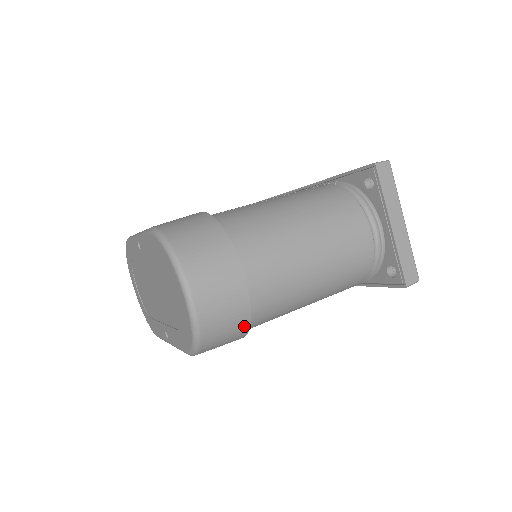
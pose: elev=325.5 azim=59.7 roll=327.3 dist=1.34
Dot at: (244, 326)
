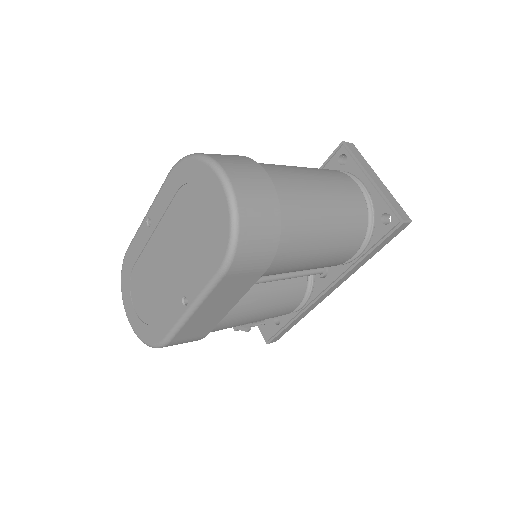
Dot at: (276, 226)
